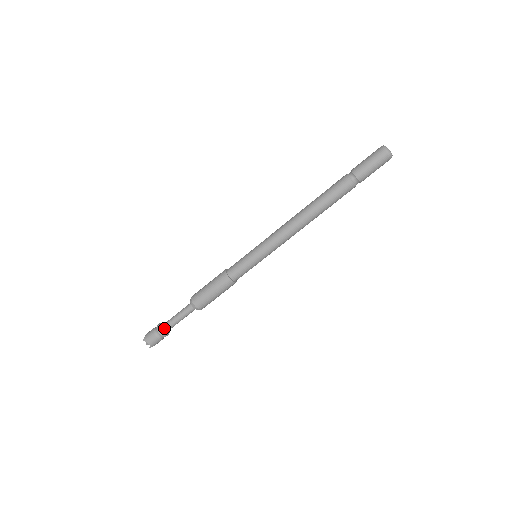
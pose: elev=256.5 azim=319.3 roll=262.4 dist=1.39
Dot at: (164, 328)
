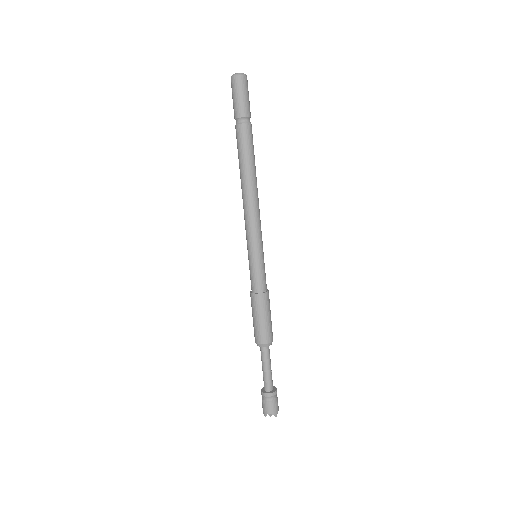
Dot at: (266, 389)
